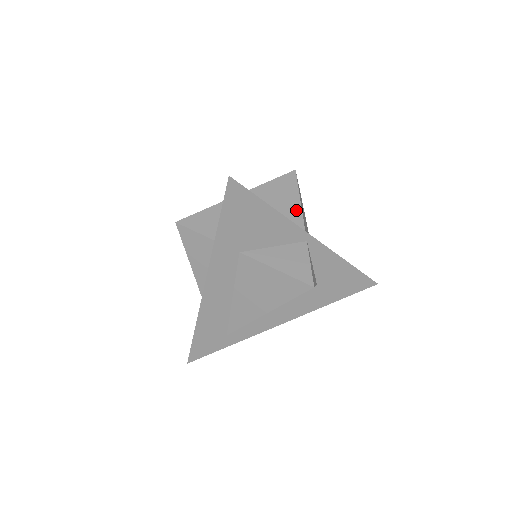
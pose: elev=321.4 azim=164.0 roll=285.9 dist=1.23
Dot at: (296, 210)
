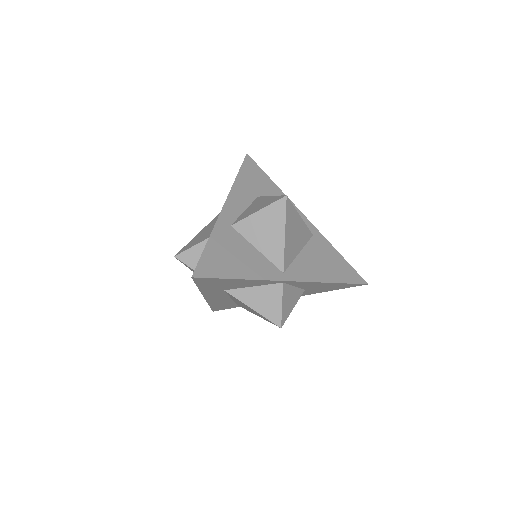
Dot at: (279, 247)
